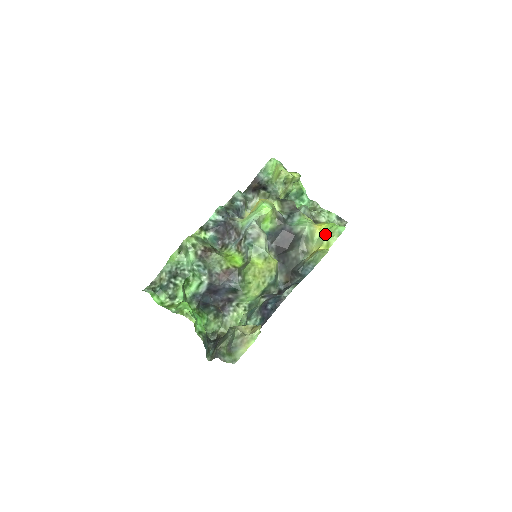
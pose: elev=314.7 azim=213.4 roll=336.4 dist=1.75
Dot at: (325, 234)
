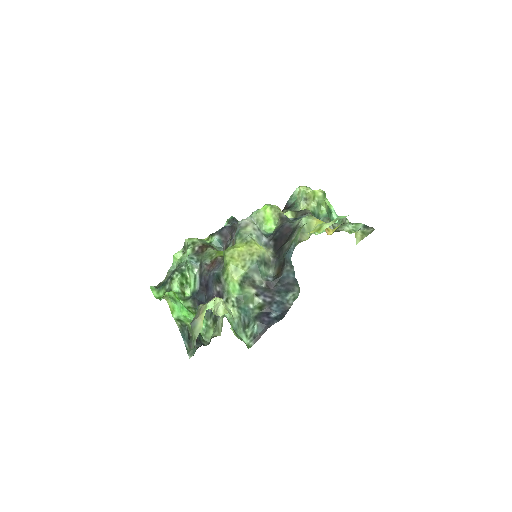
Dot at: occluded
